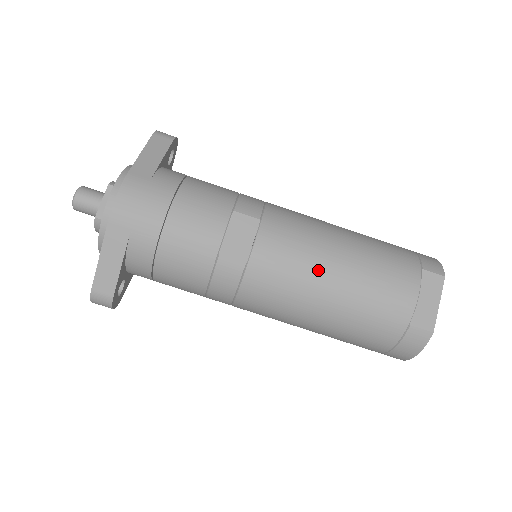
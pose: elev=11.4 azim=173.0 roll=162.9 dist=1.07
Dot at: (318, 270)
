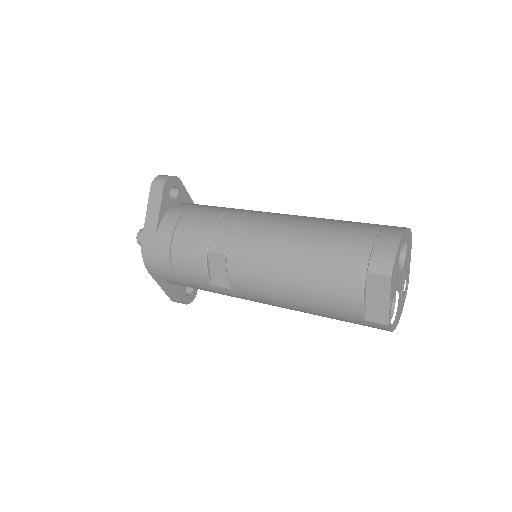
Dot at: (276, 289)
